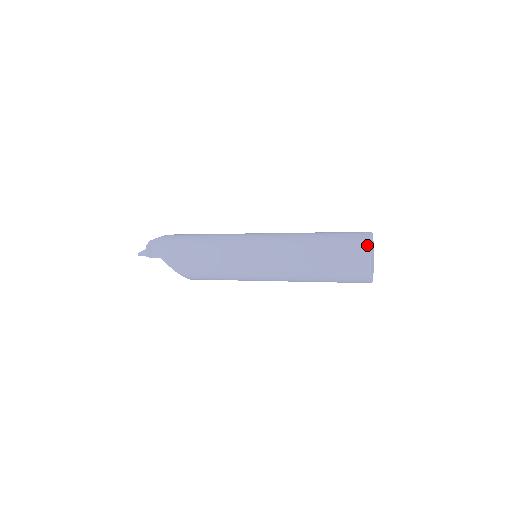
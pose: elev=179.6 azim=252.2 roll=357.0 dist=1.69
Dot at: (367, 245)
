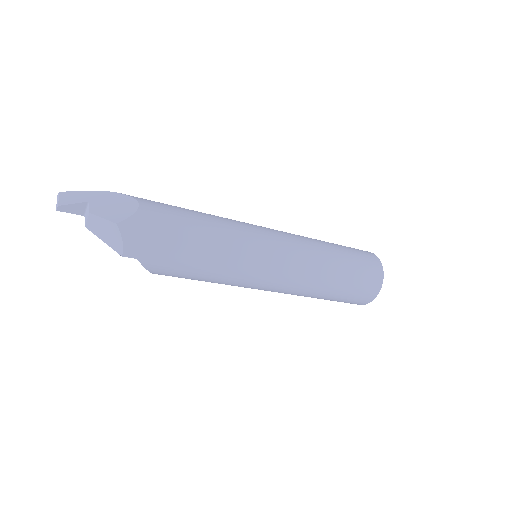
Dot at: (380, 285)
